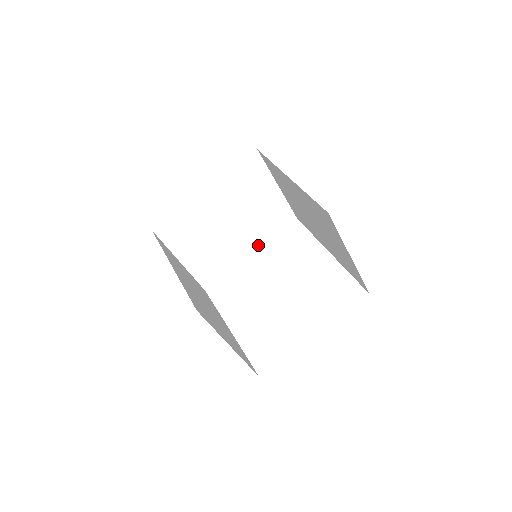
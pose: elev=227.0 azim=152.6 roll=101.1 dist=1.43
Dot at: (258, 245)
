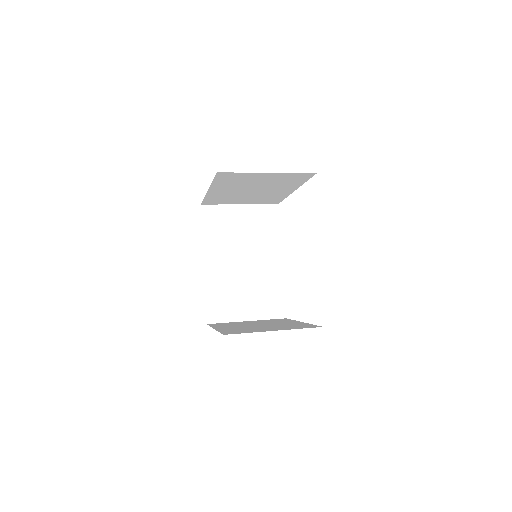
Dot at: (295, 187)
